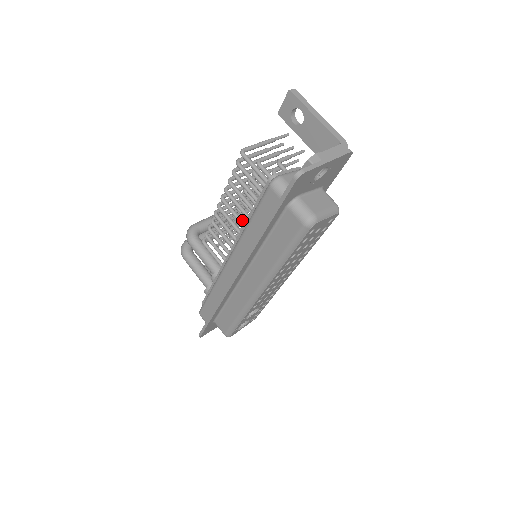
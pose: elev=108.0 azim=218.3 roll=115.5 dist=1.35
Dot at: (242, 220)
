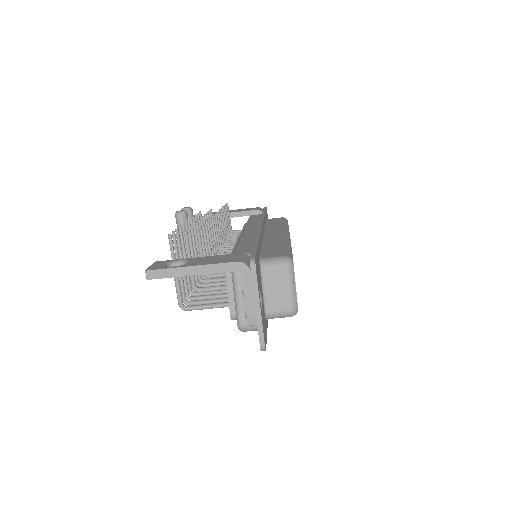
Dot at: occluded
